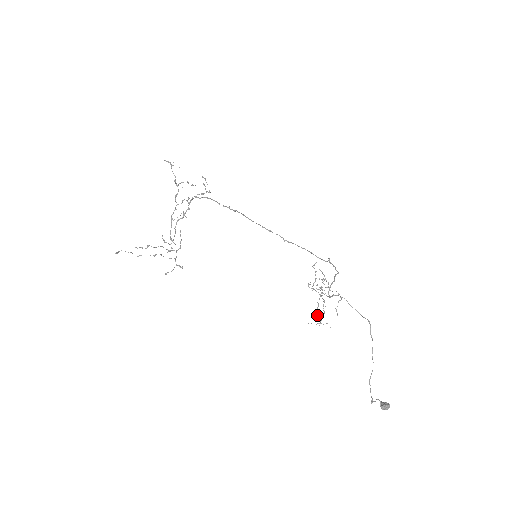
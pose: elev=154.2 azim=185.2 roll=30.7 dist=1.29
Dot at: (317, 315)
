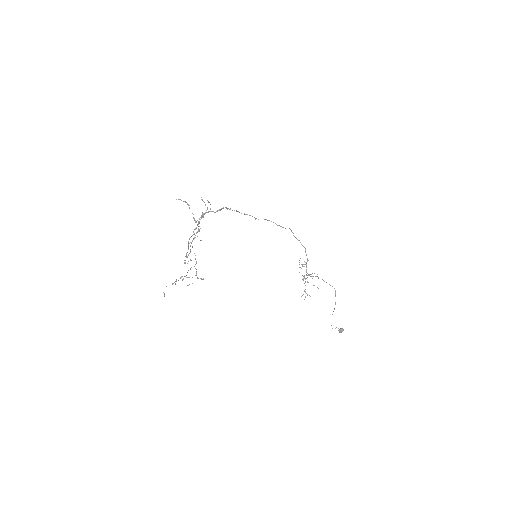
Dot at: (307, 294)
